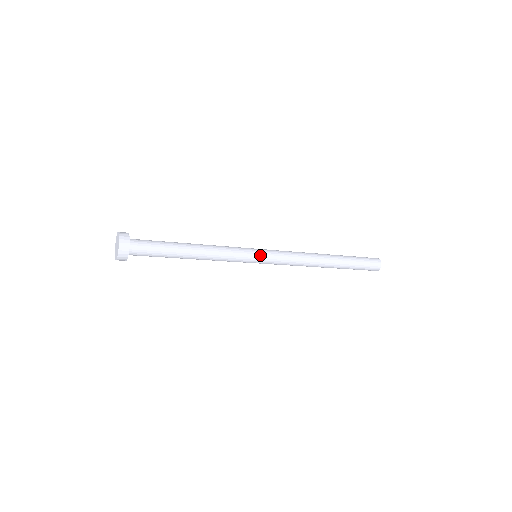
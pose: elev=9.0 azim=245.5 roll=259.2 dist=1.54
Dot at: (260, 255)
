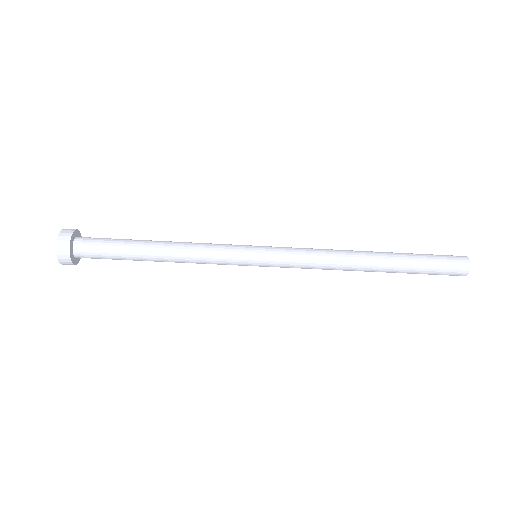
Dot at: (258, 253)
